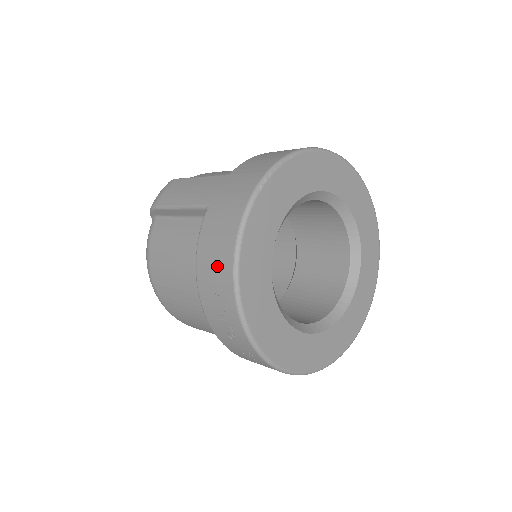
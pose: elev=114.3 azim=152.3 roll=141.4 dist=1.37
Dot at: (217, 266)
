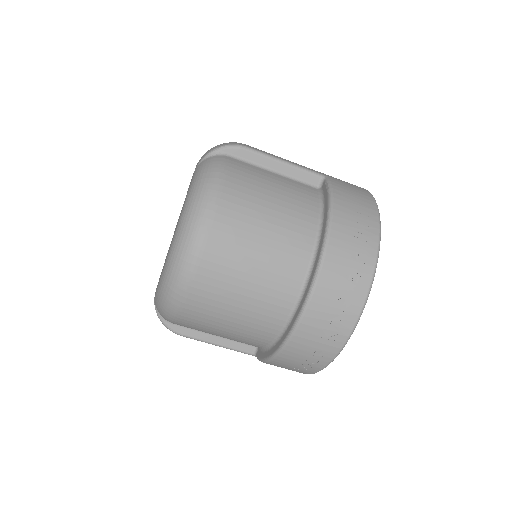
Dot at: (361, 213)
